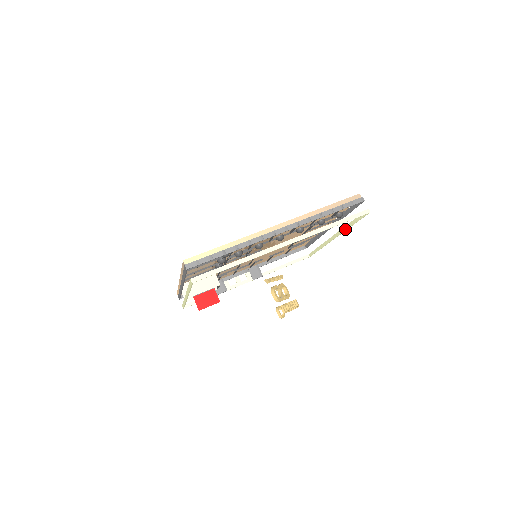
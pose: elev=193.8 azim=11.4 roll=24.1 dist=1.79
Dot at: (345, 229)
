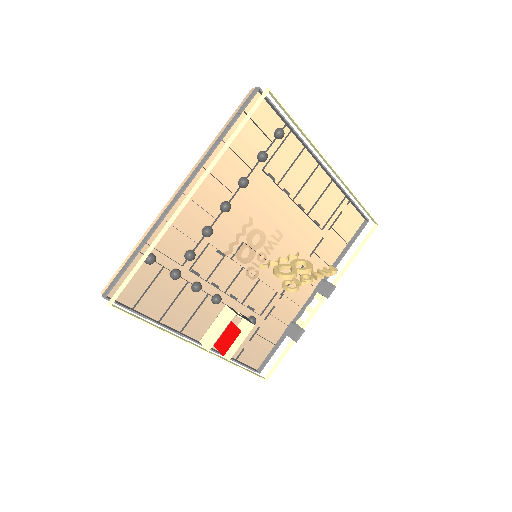
Dot at: (310, 143)
